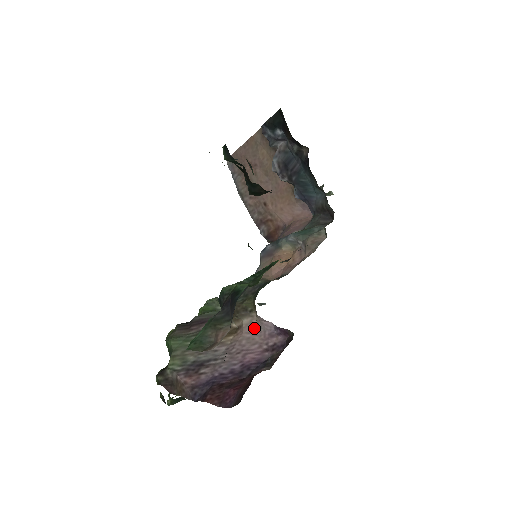
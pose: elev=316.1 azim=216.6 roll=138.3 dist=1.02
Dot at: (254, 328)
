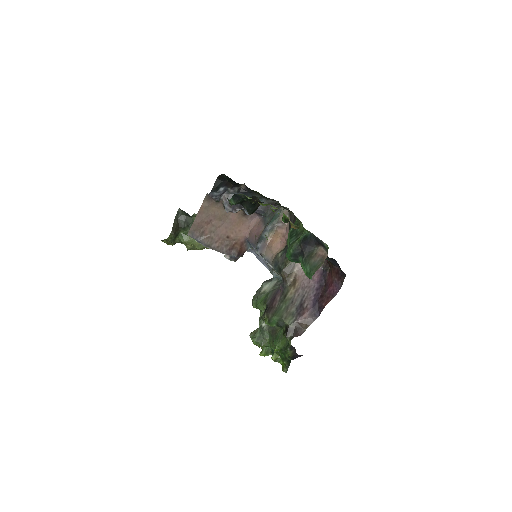
Dot at: (302, 269)
